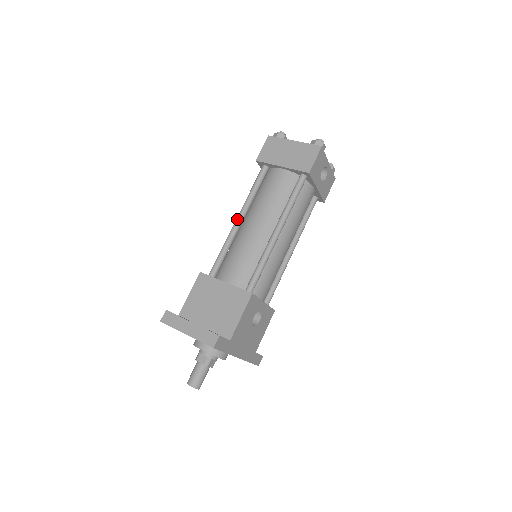
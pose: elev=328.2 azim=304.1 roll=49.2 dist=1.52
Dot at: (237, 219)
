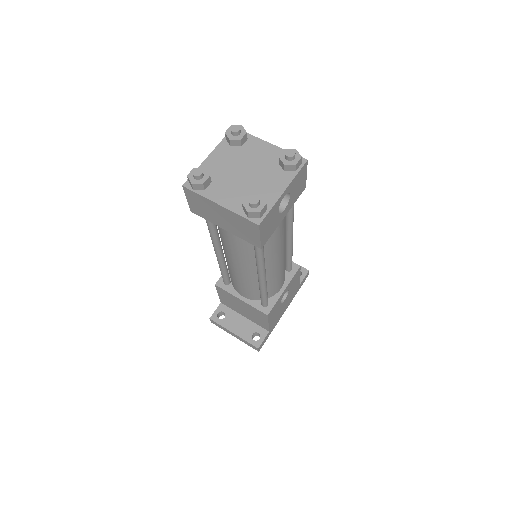
Dot at: (215, 253)
